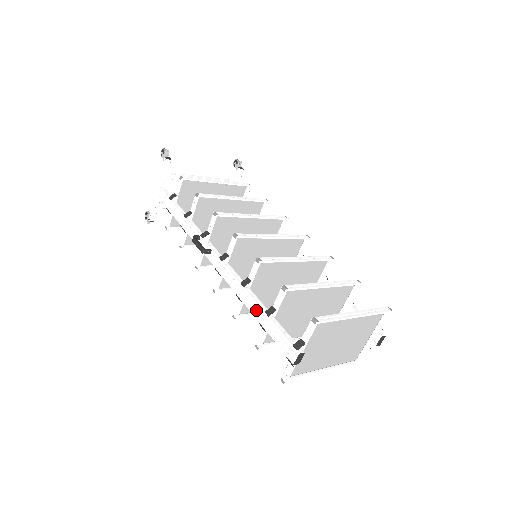
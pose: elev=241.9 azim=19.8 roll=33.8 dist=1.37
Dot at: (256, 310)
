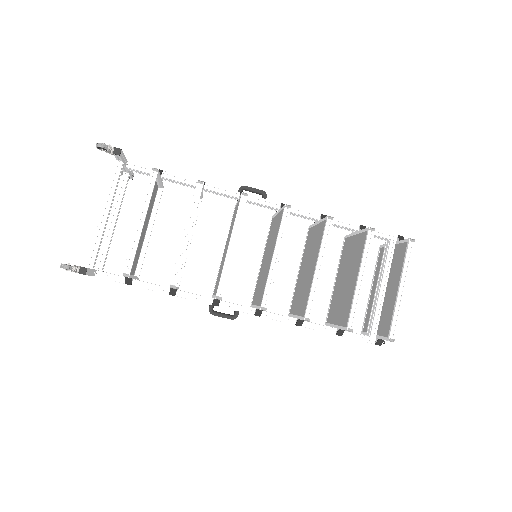
Dot at: occluded
